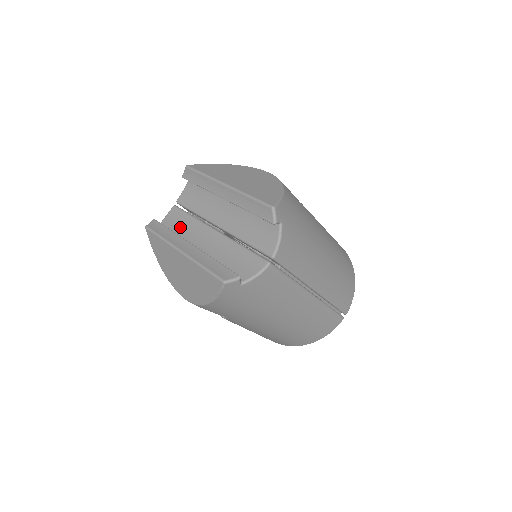
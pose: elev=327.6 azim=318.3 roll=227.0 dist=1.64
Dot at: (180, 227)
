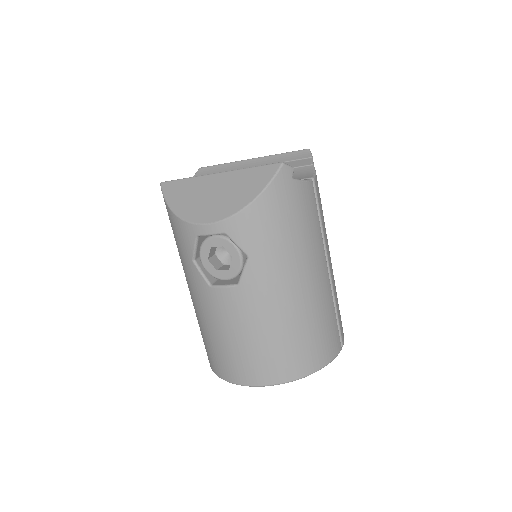
Dot at: occluded
